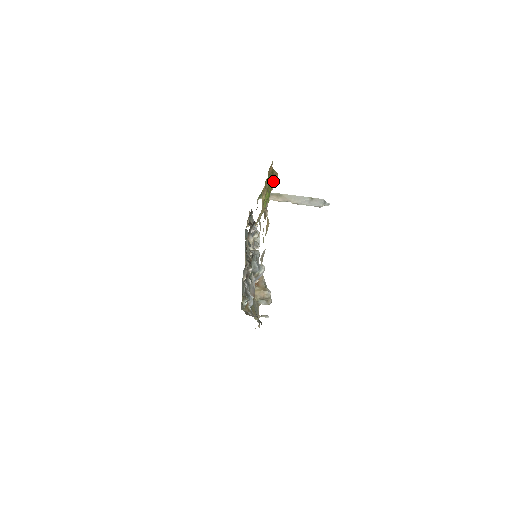
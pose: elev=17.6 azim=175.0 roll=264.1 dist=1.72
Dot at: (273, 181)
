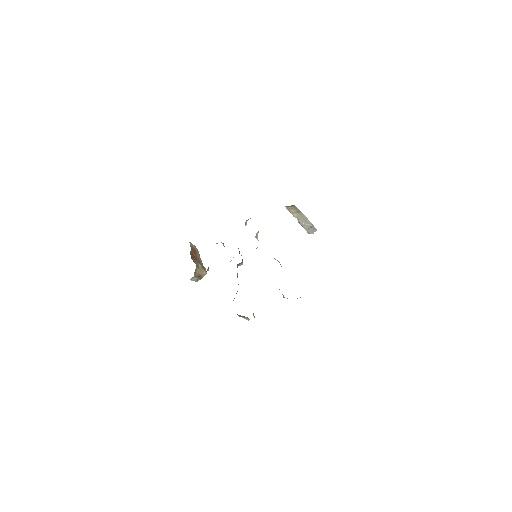
Dot at: occluded
